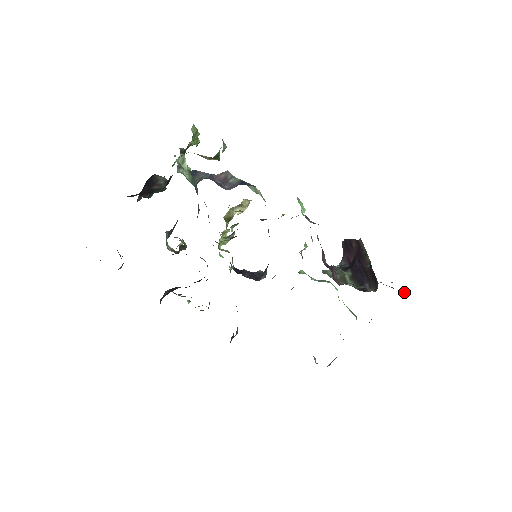
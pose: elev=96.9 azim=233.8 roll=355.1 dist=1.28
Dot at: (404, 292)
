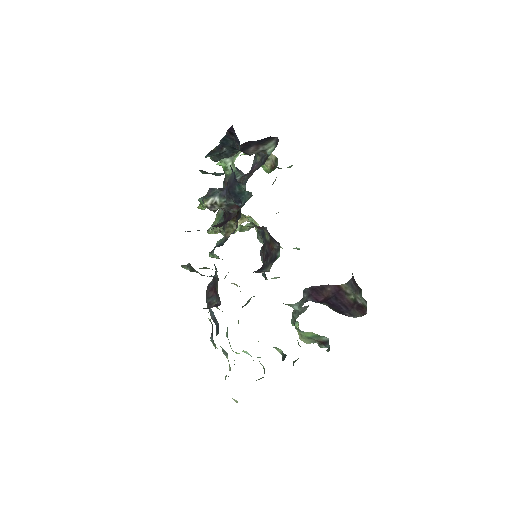
Dot at: (328, 348)
